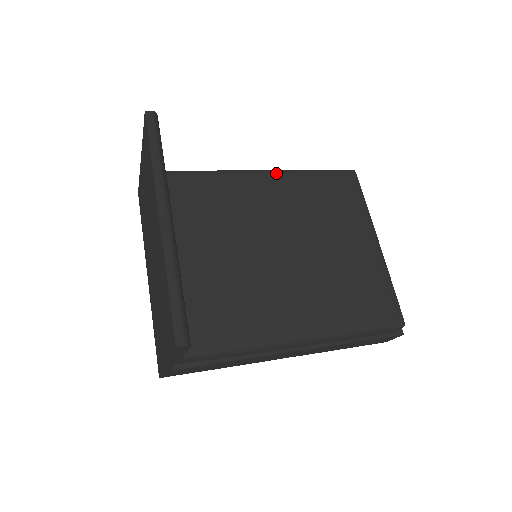
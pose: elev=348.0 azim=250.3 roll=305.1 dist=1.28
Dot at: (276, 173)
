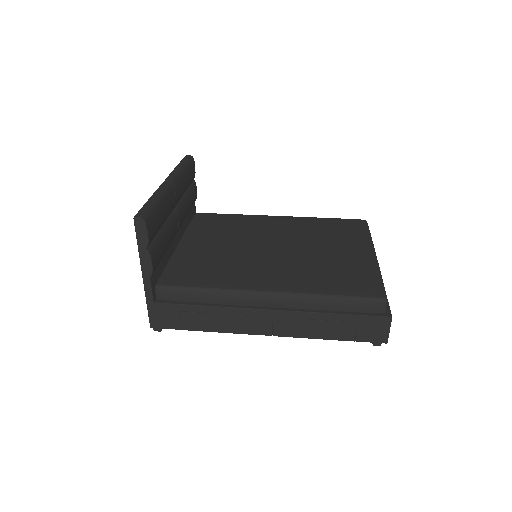
Dot at: (291, 217)
